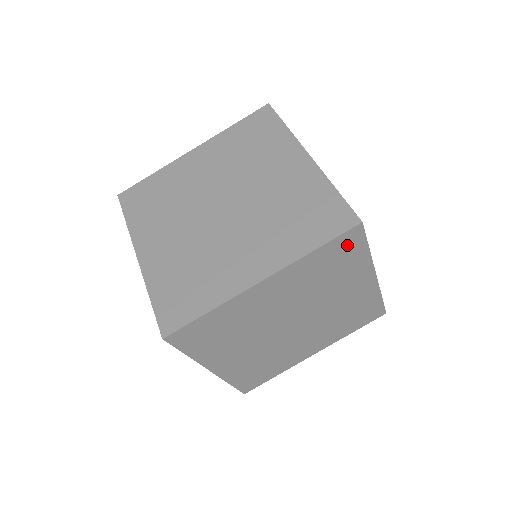
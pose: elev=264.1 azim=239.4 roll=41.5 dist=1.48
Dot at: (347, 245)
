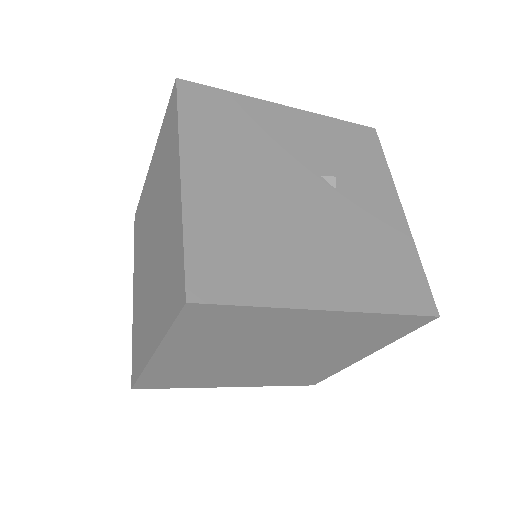
Dot at: occluded
